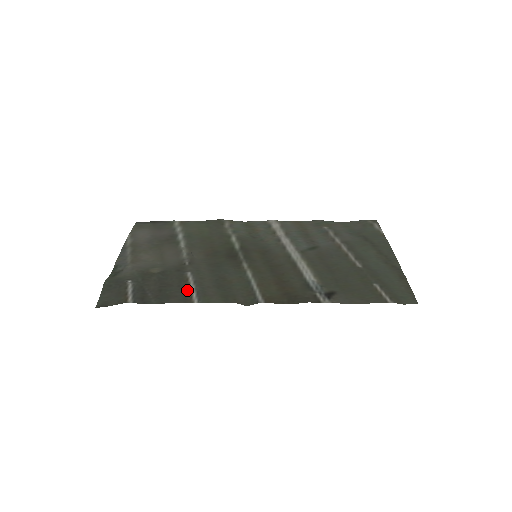
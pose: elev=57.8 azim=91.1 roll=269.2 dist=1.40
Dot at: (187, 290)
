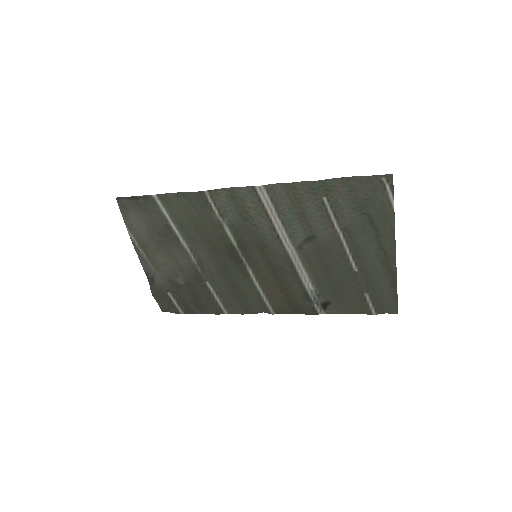
Dot at: (215, 302)
